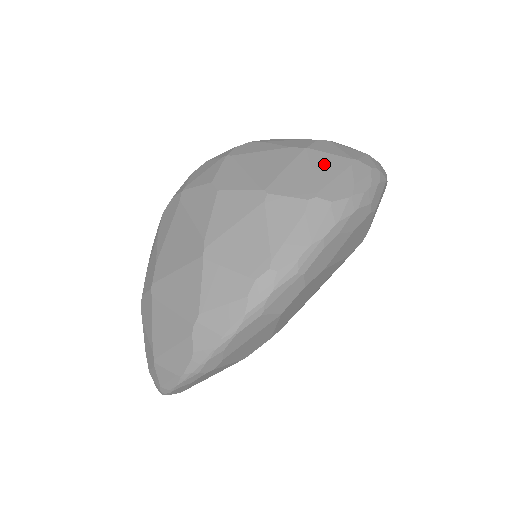
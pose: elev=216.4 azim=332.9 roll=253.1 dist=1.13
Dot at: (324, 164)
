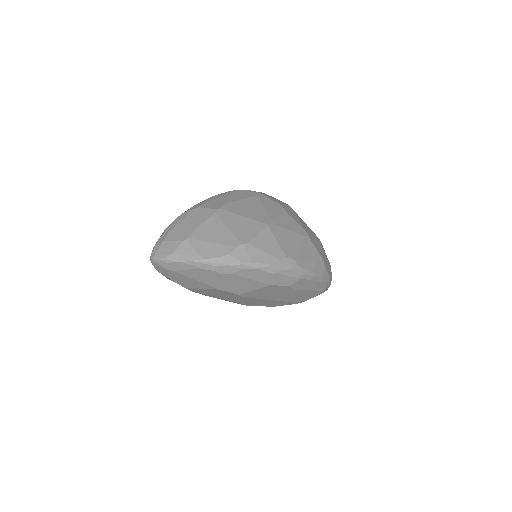
Dot at: (325, 254)
